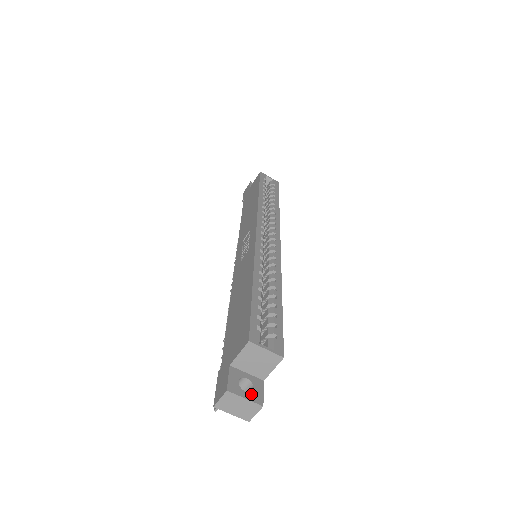
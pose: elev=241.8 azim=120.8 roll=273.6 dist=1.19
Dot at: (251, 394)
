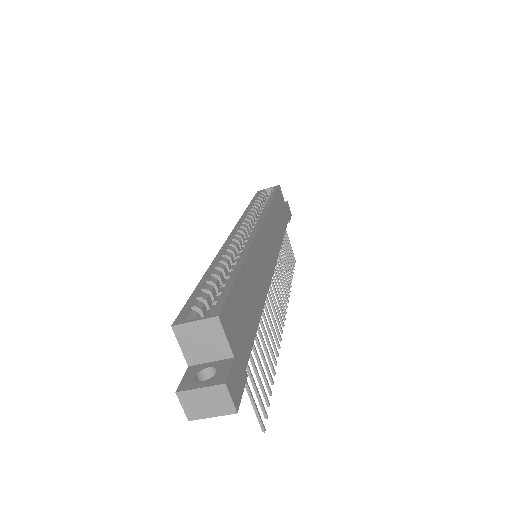
Dot at: (210, 380)
